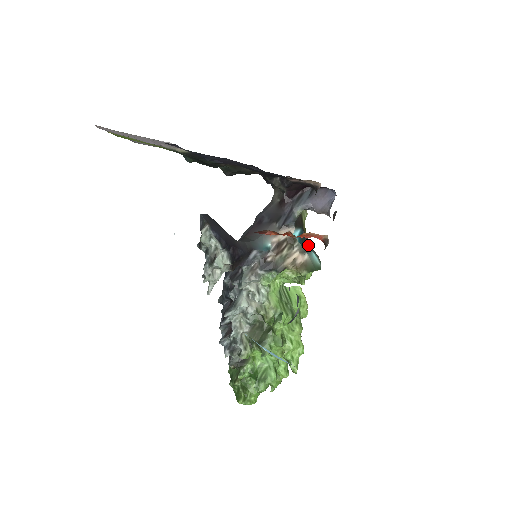
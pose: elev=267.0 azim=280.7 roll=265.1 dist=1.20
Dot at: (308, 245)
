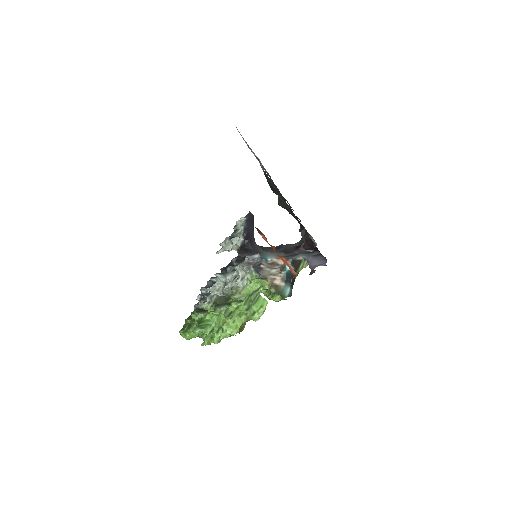
Dot at: (291, 281)
